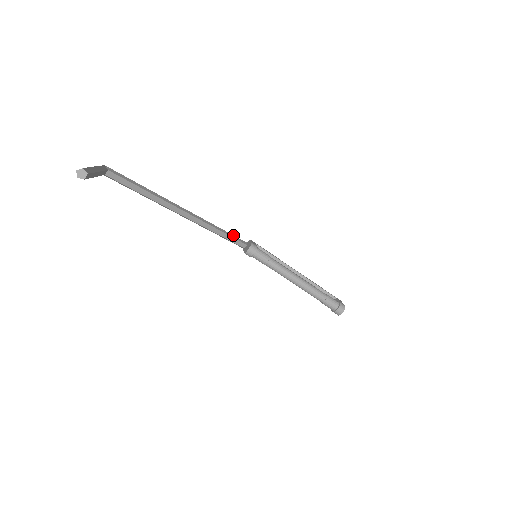
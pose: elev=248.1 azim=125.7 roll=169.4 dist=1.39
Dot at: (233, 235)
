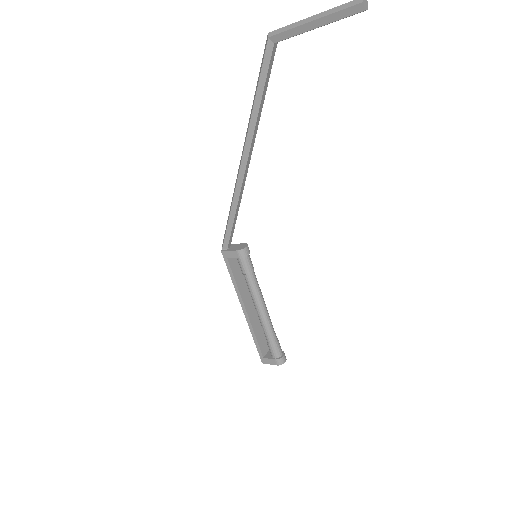
Dot at: occluded
